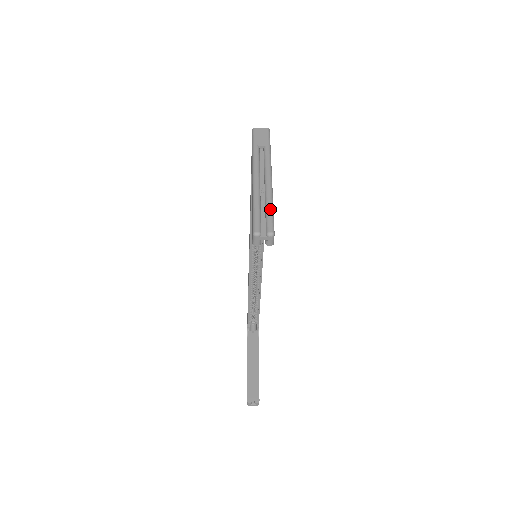
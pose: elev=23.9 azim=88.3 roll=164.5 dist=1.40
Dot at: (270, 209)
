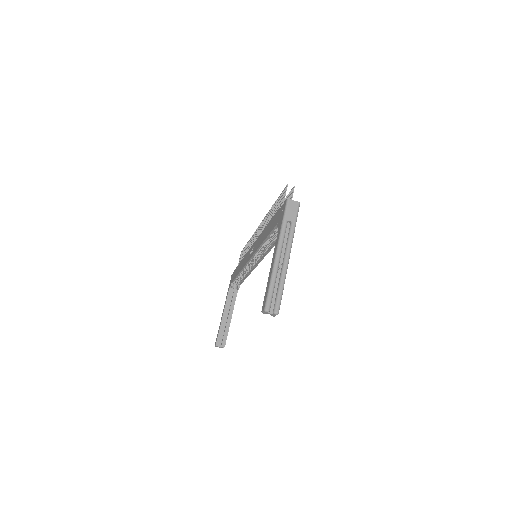
Dot at: (281, 290)
